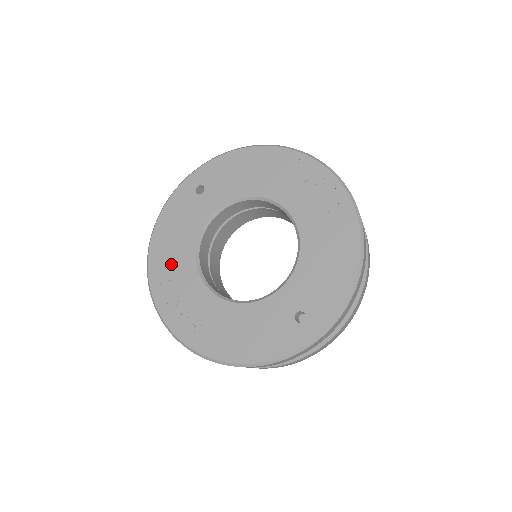
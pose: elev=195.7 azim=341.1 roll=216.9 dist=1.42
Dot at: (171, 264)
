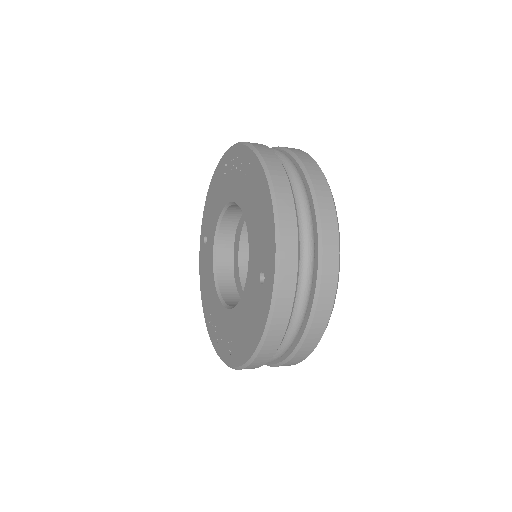
Dot at: (211, 309)
